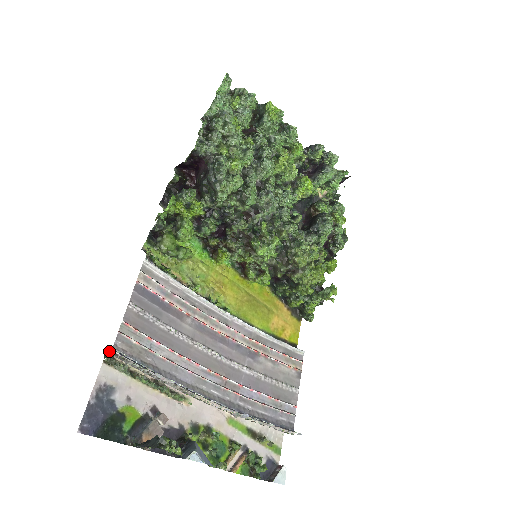
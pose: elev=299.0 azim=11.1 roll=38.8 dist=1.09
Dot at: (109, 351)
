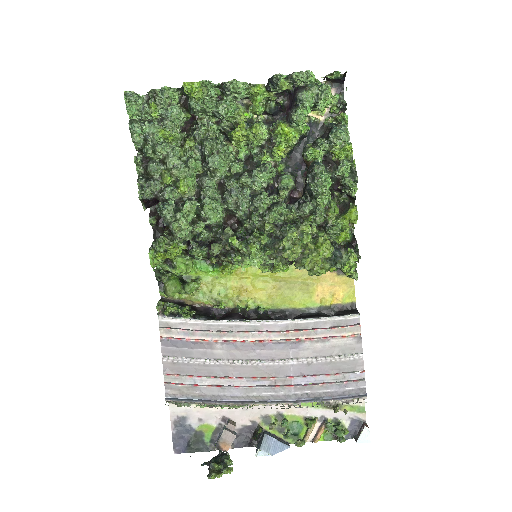
Dot at: occluded
